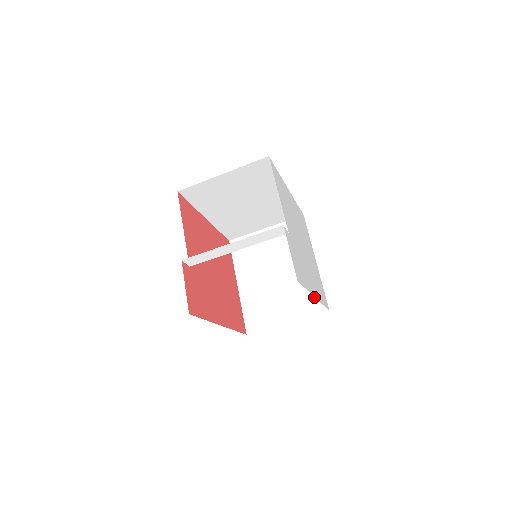
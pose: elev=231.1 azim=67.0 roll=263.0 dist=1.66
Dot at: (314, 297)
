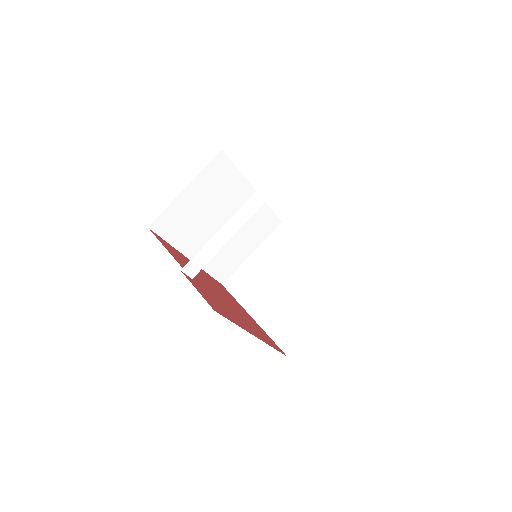
Dot at: (335, 280)
